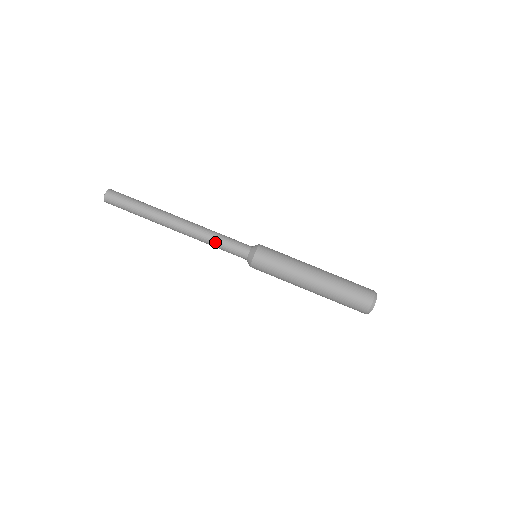
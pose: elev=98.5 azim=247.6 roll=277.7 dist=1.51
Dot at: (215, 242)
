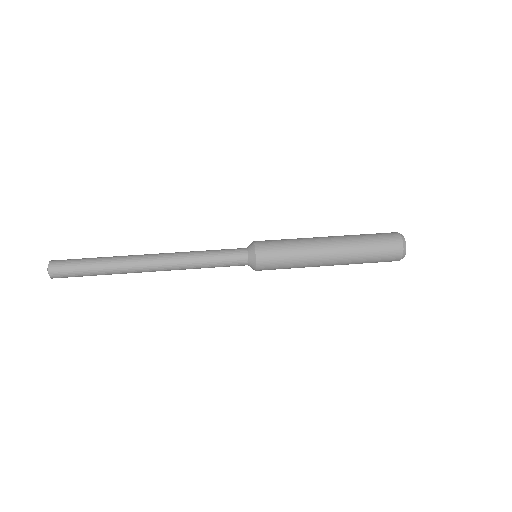
Dot at: (204, 256)
